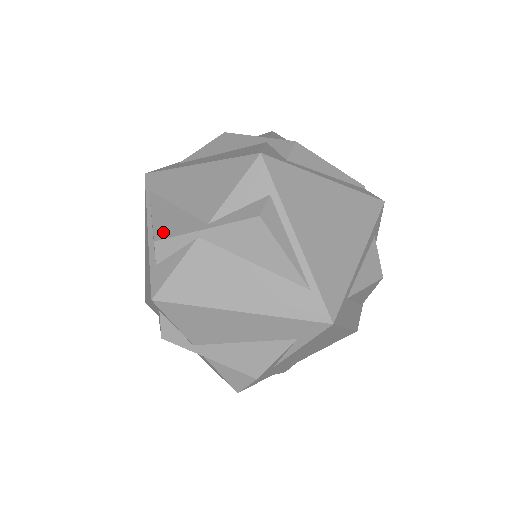
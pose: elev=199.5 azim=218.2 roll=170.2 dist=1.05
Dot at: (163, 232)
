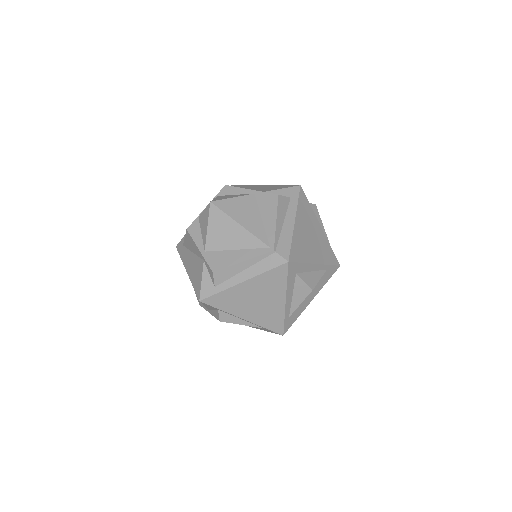
Dot at: occluded
